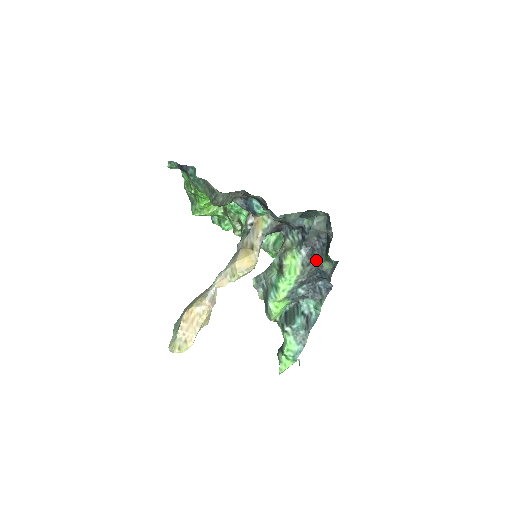
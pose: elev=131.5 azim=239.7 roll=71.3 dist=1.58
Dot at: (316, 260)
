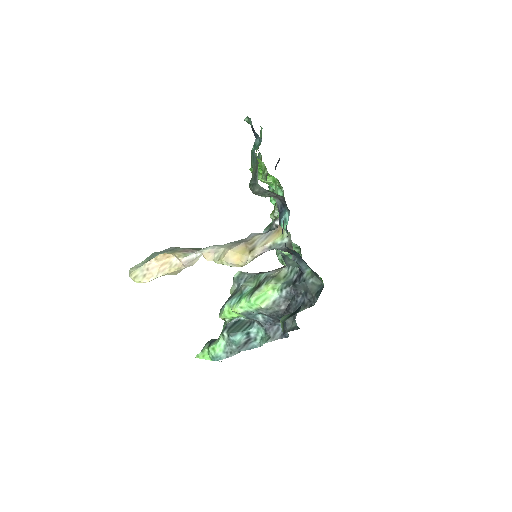
Dot at: (288, 308)
